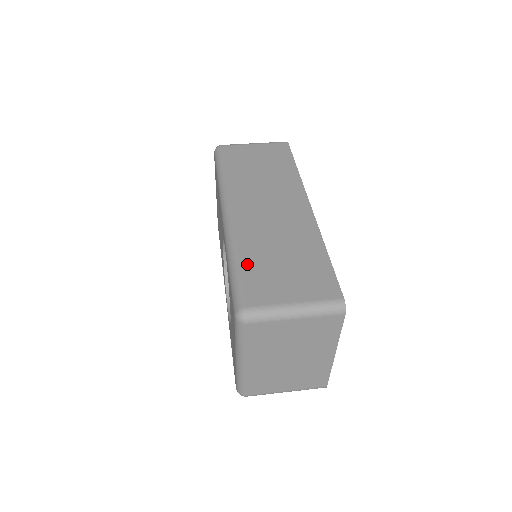
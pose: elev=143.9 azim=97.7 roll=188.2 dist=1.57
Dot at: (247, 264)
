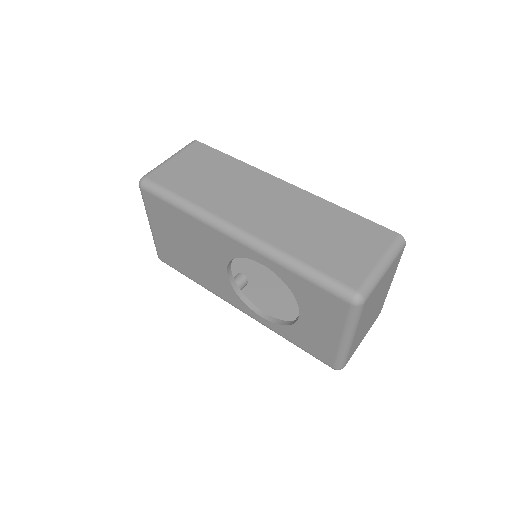
Dot at: (312, 259)
